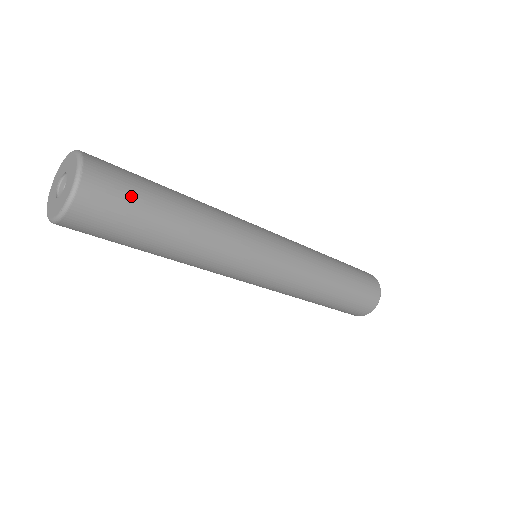
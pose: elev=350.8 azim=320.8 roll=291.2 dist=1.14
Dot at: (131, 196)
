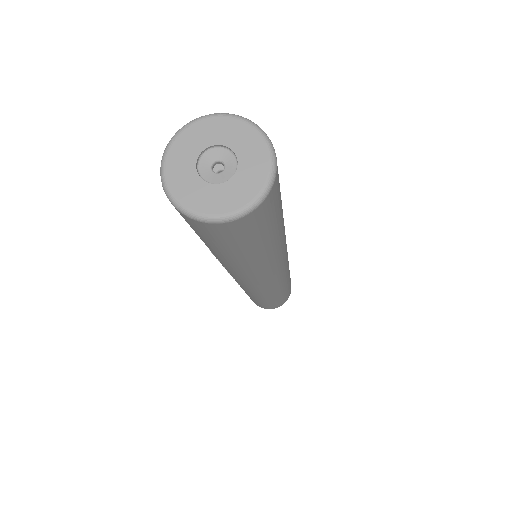
Dot at: occluded
